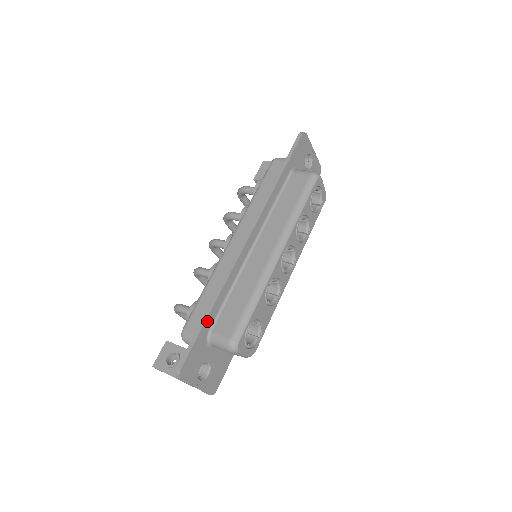
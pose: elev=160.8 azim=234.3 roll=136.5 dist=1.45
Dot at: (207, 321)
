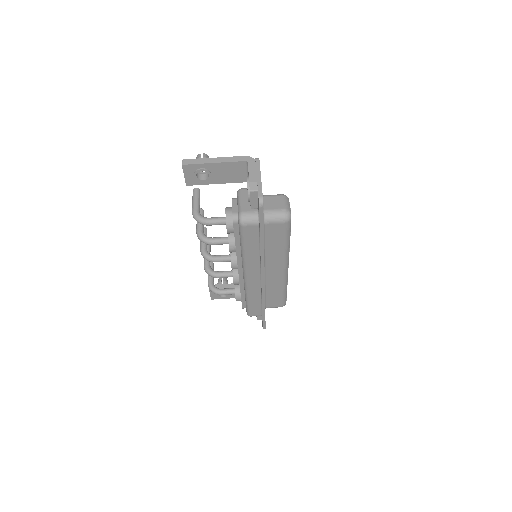
Dot at: occluded
